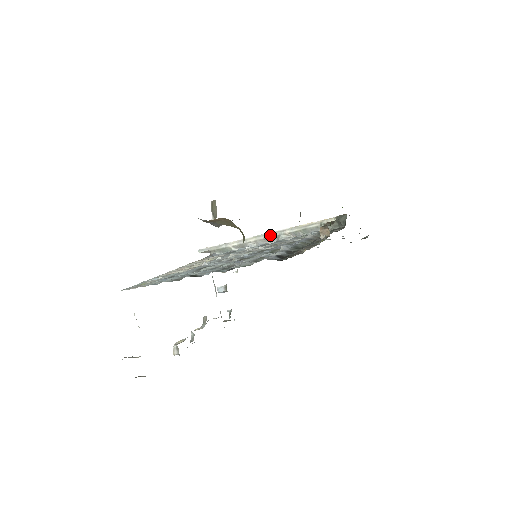
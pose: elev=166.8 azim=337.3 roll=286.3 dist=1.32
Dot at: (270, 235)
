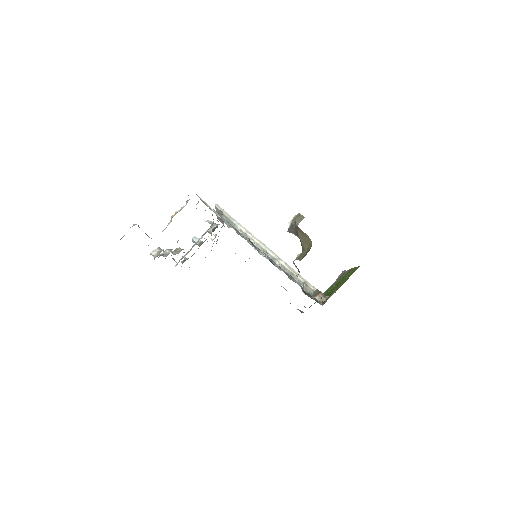
Dot at: (270, 252)
